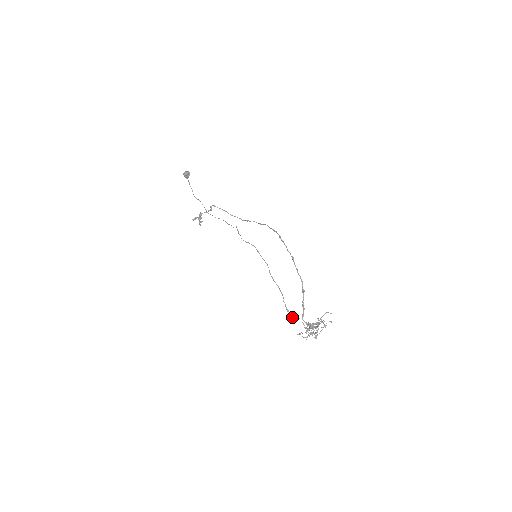
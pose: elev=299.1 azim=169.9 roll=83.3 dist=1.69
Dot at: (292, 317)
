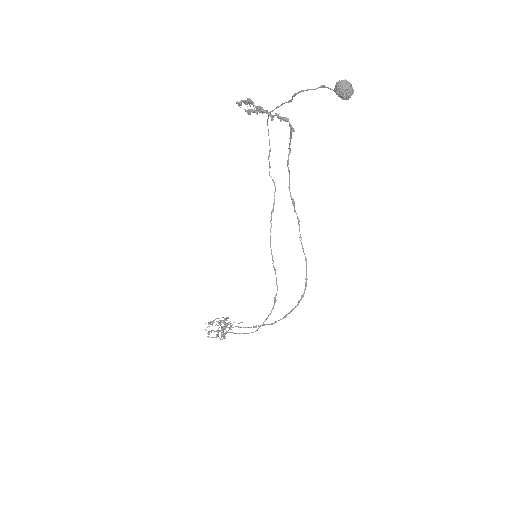
Dot at: occluded
